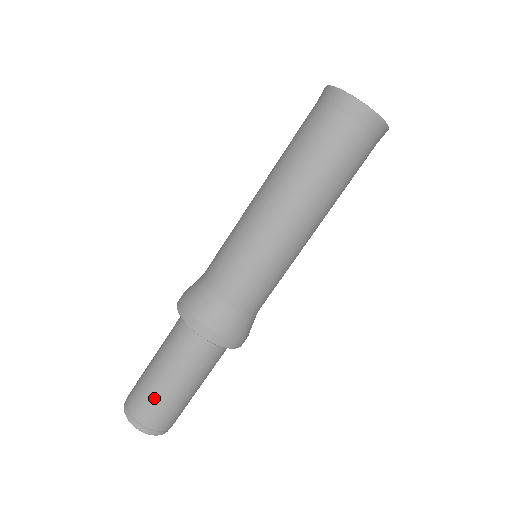
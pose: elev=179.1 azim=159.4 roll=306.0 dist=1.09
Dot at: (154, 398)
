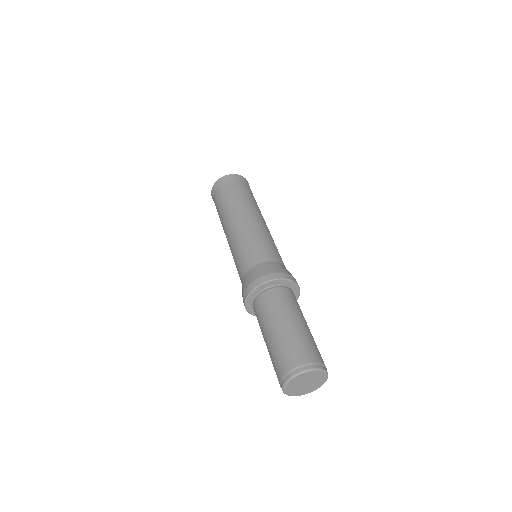
Dot at: (298, 340)
